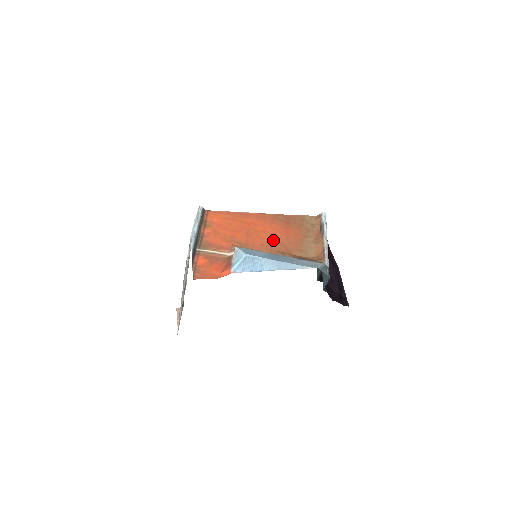
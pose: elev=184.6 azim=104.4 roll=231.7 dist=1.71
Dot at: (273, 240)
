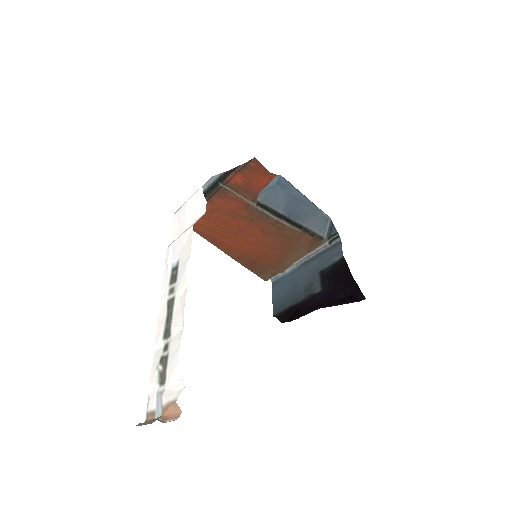
Dot at: (264, 241)
